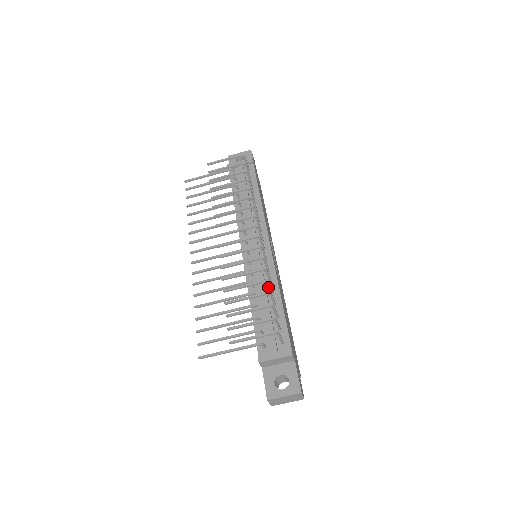
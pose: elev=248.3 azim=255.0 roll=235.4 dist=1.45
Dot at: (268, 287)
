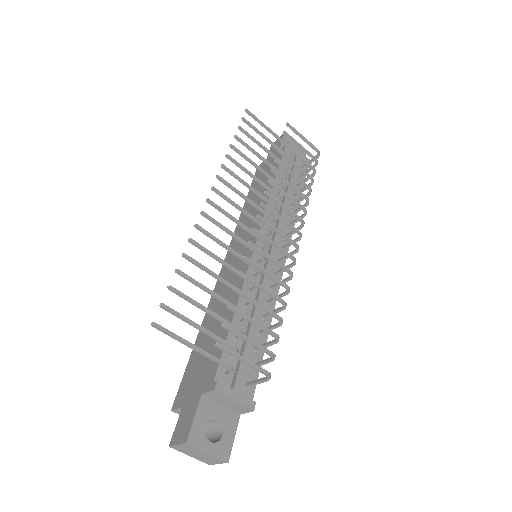
Dot at: occluded
